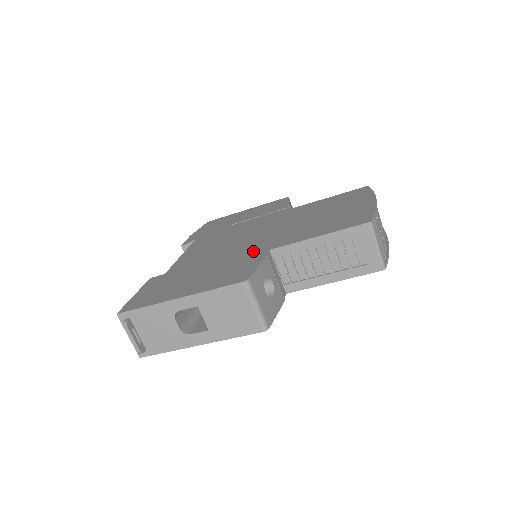
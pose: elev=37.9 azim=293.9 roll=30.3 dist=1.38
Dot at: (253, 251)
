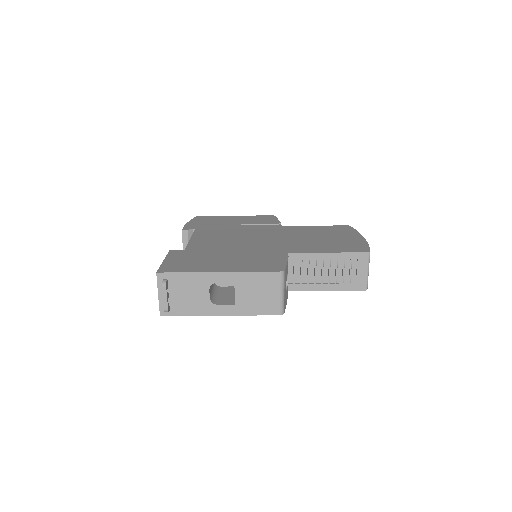
Dot at: (272, 251)
